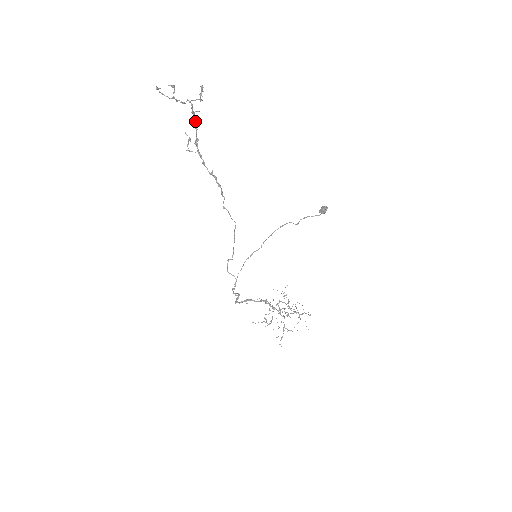
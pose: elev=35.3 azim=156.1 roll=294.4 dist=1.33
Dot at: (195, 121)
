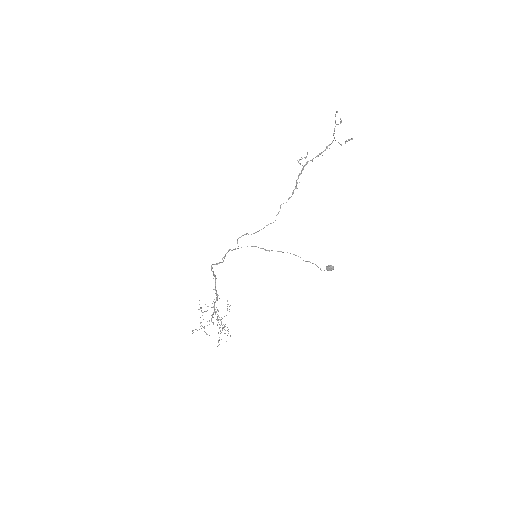
Dot at: (322, 152)
